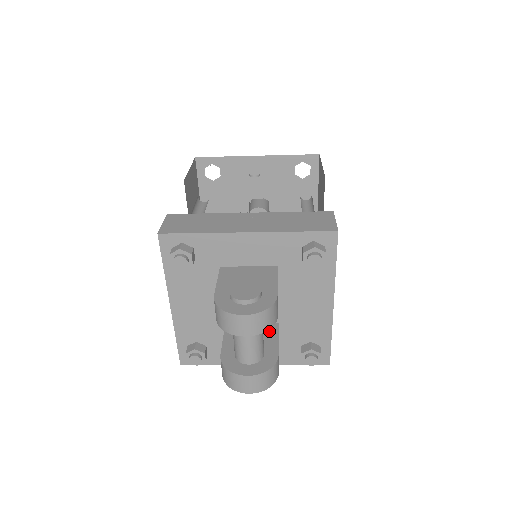
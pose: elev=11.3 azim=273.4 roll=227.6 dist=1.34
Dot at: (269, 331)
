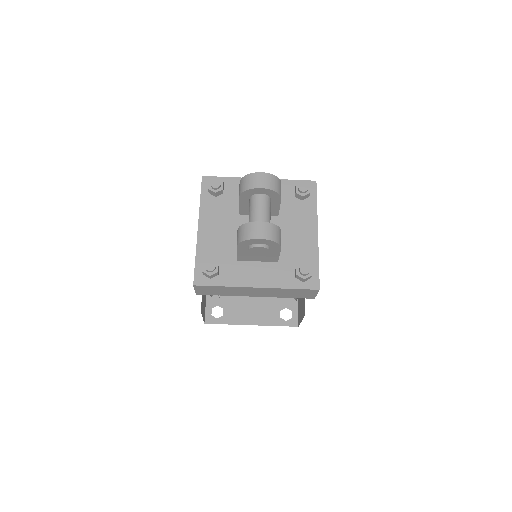
Dot at: occluded
